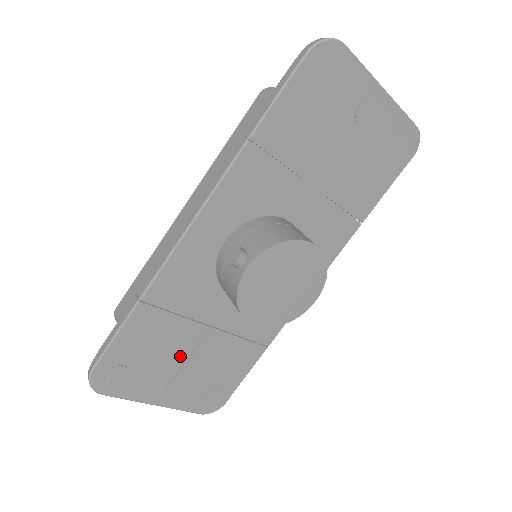
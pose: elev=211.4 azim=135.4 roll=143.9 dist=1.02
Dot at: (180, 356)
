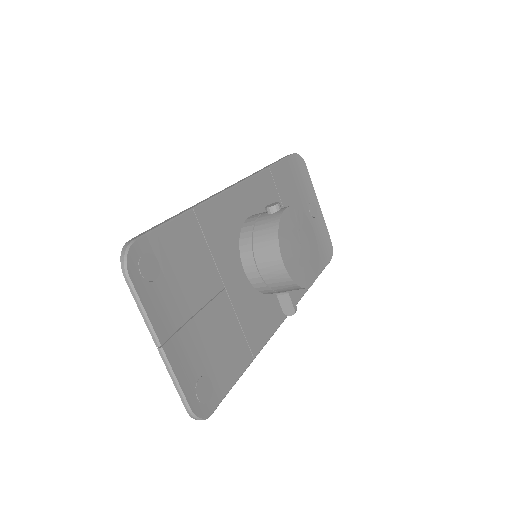
Dot at: (197, 299)
